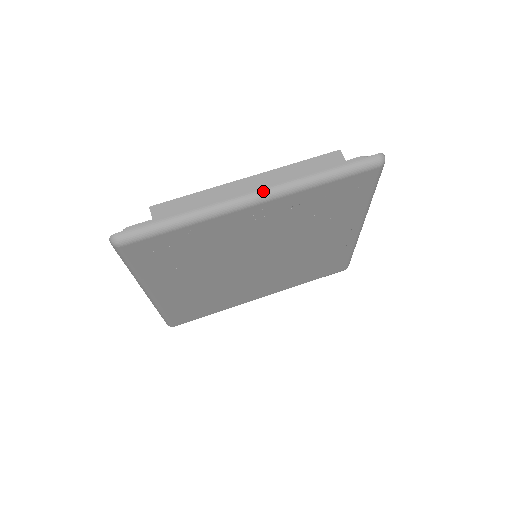
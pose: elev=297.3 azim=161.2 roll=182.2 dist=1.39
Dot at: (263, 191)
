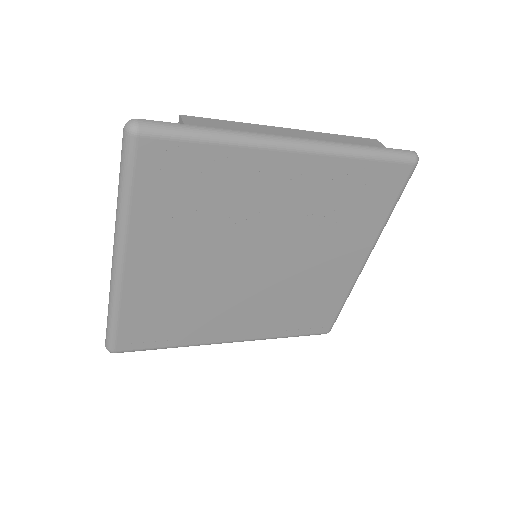
Dot at: (307, 140)
